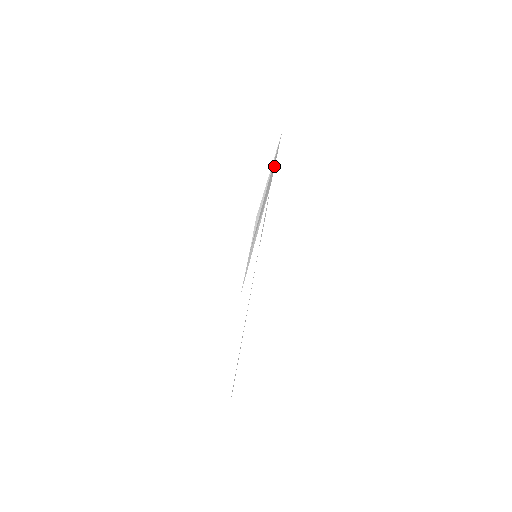
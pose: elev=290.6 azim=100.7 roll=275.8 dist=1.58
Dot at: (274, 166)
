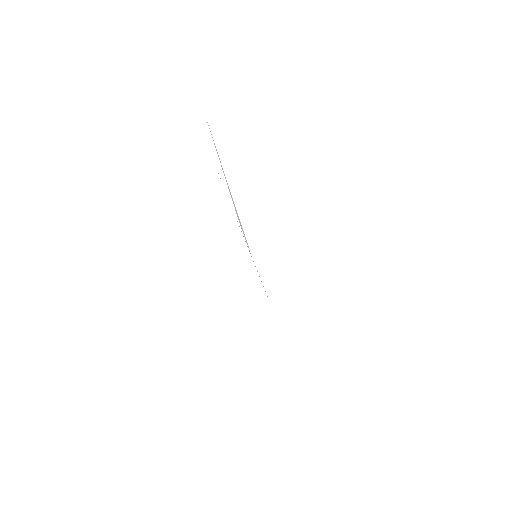
Dot at: occluded
